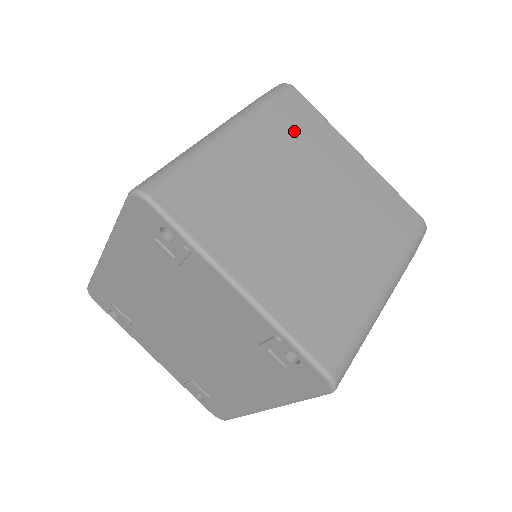
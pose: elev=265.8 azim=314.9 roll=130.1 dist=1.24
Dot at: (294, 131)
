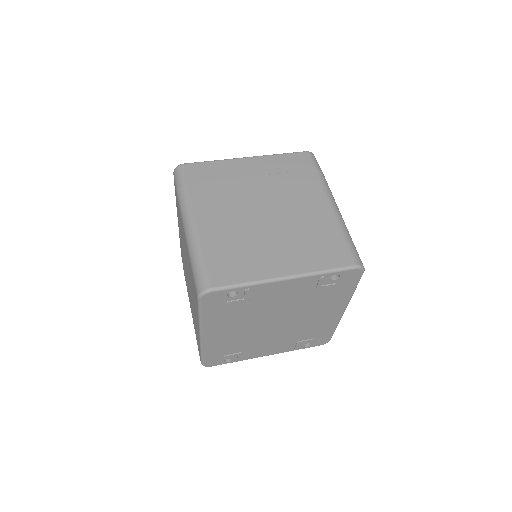
Dot at: (212, 185)
